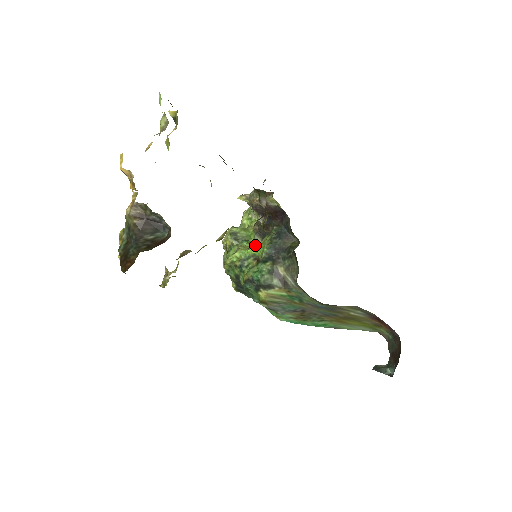
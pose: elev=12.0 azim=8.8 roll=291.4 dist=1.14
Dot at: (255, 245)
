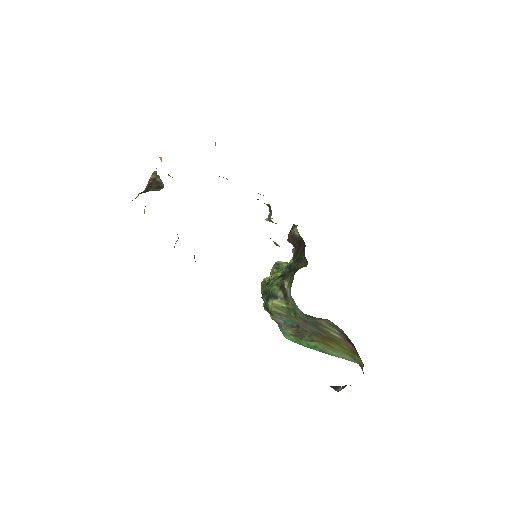
Dot at: occluded
